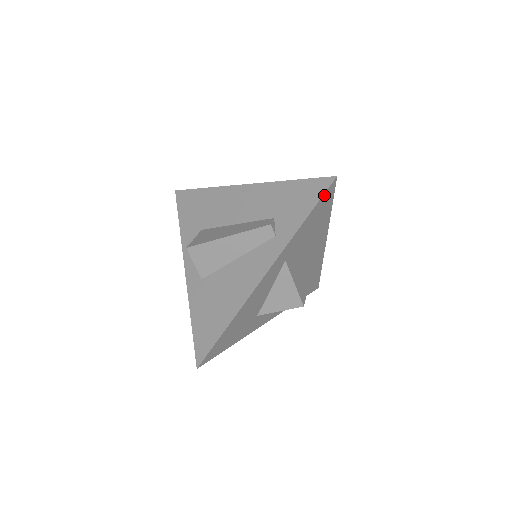
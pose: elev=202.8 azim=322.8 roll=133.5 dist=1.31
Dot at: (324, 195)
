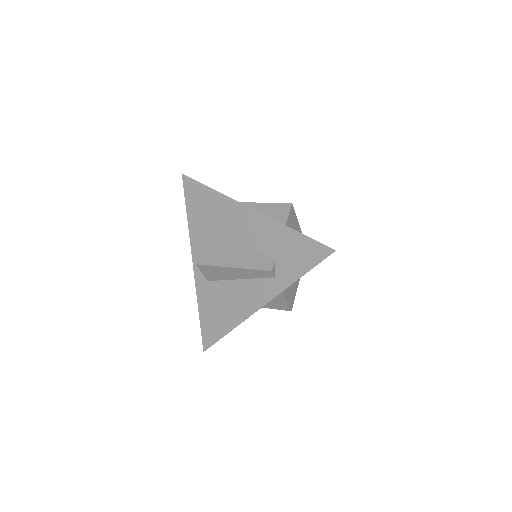
Dot at: (322, 260)
